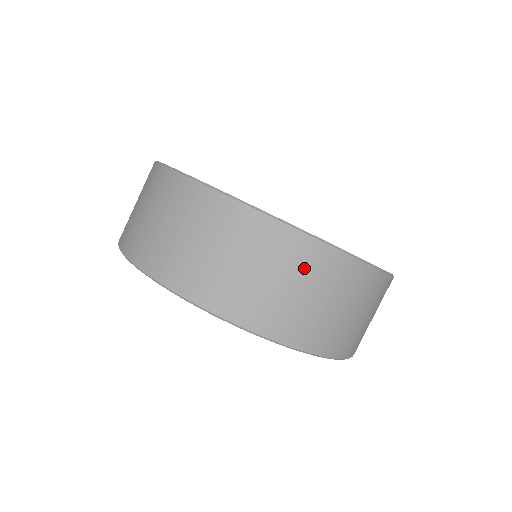
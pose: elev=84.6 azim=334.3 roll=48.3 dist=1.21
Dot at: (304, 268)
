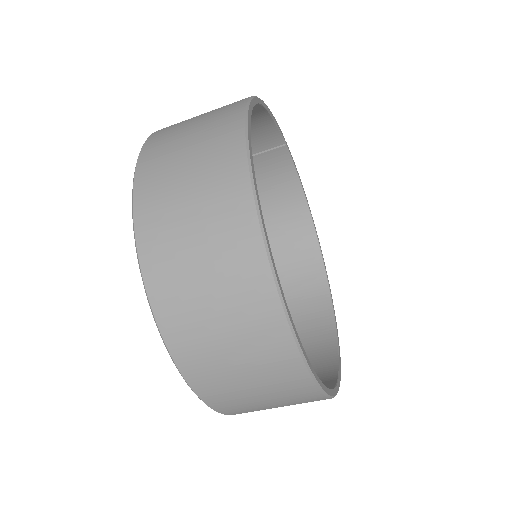
Dot at: (264, 357)
